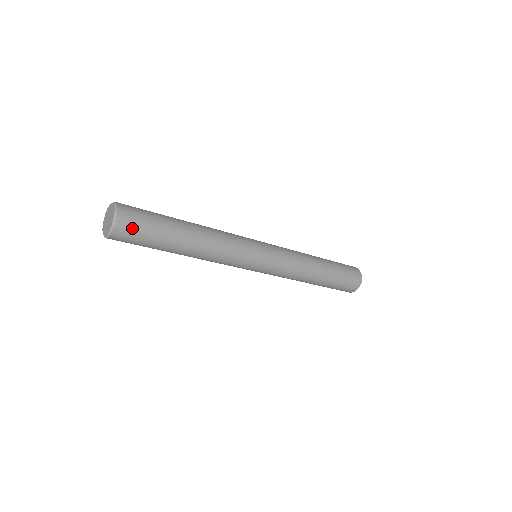
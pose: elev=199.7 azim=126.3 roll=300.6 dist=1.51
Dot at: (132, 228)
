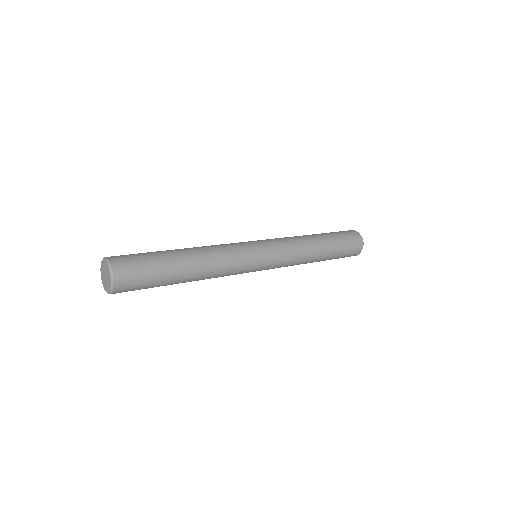
Dot at: (131, 276)
